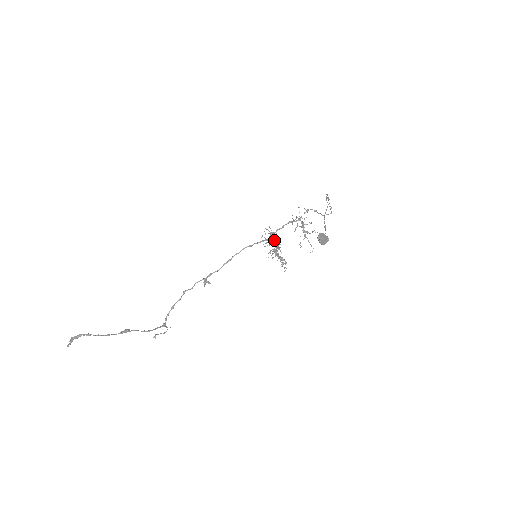
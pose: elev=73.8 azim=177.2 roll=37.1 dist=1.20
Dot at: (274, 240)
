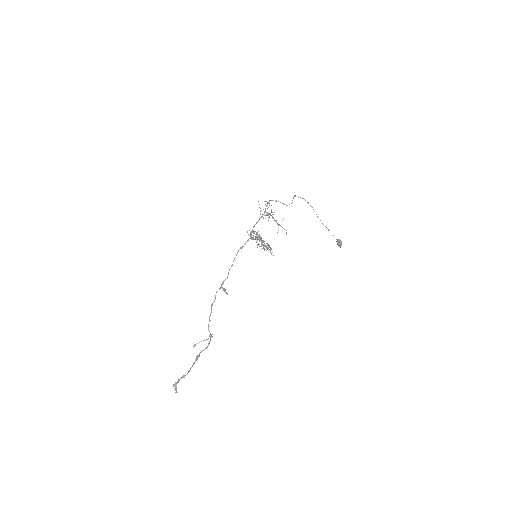
Dot at: occluded
